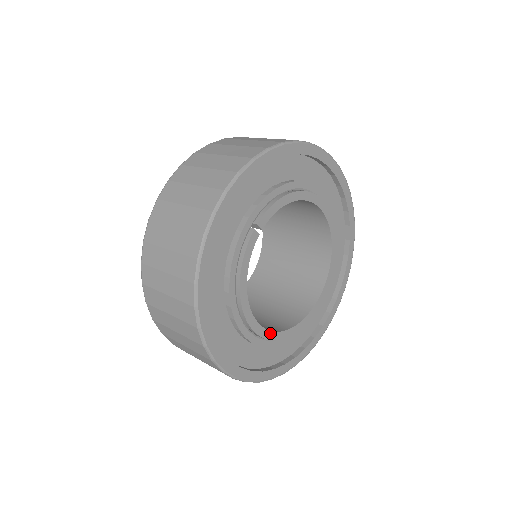
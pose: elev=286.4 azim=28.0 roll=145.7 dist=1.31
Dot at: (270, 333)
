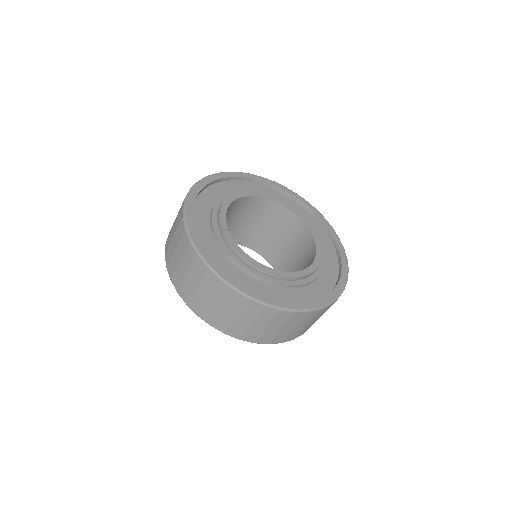
Dot at: (302, 272)
